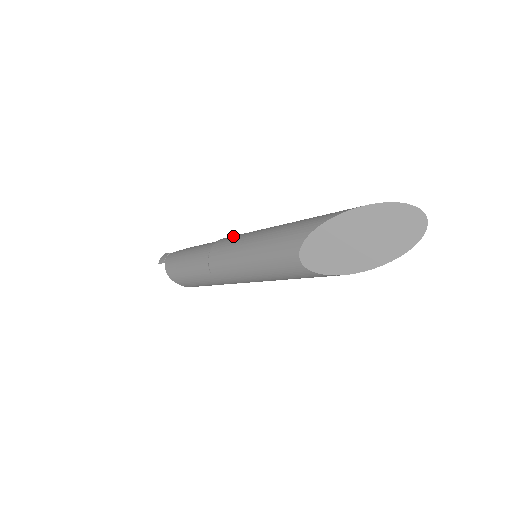
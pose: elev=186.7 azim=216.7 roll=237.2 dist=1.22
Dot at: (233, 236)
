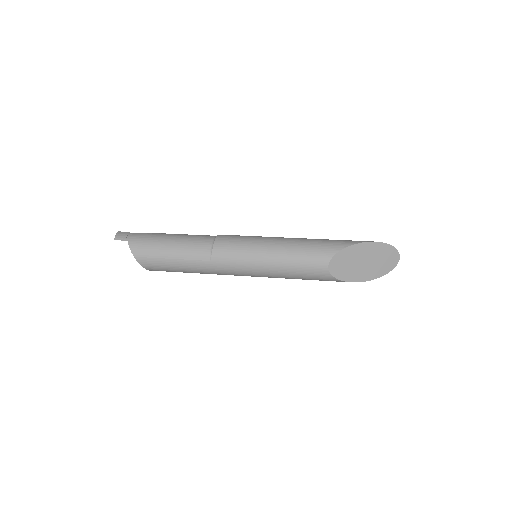
Dot at: (238, 235)
